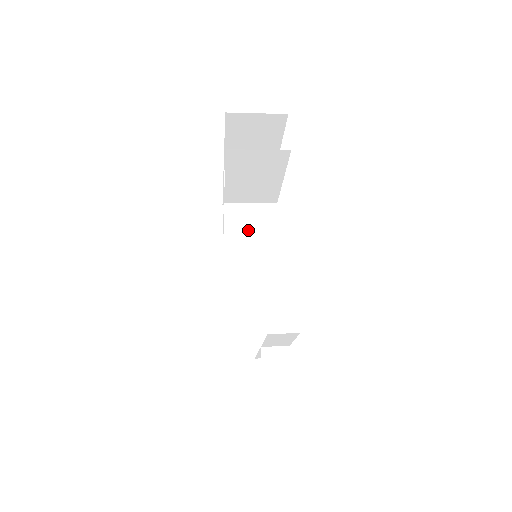
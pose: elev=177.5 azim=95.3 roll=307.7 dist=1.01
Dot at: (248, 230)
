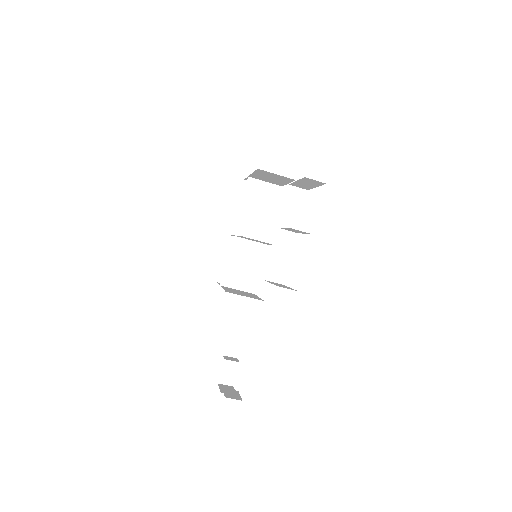
Dot at: occluded
